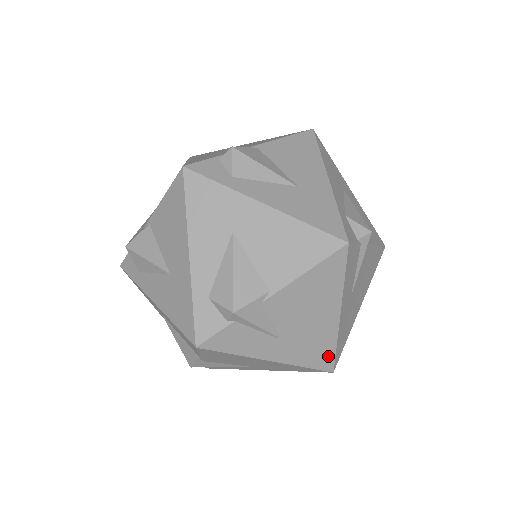
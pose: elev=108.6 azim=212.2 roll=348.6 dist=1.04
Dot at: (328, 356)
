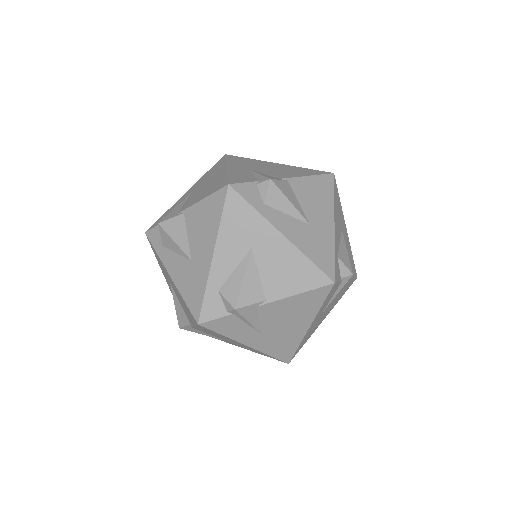
Dot at: (289, 352)
